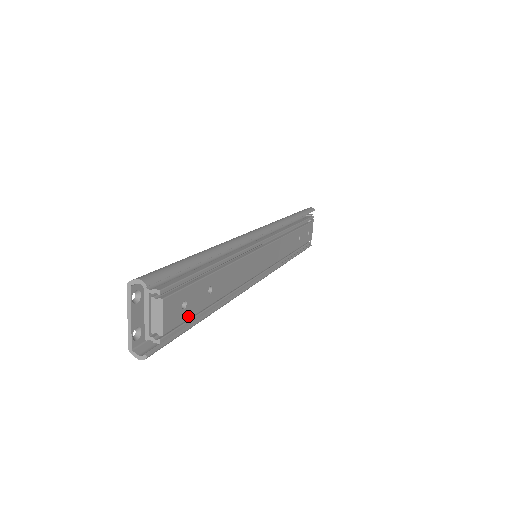
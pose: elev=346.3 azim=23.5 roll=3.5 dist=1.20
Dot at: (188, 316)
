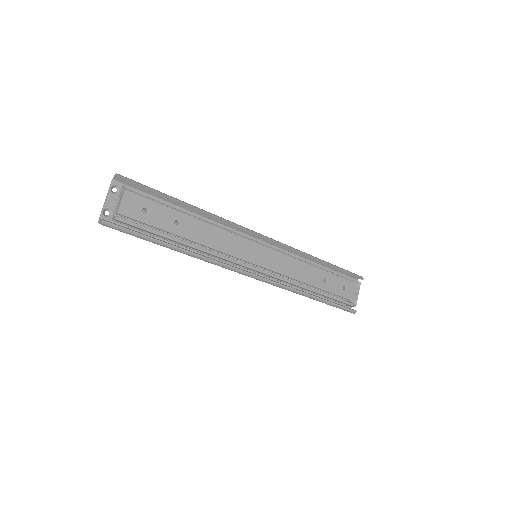
Dot at: (147, 222)
